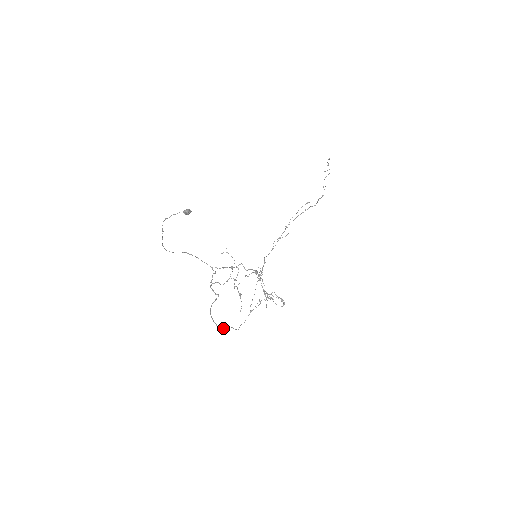
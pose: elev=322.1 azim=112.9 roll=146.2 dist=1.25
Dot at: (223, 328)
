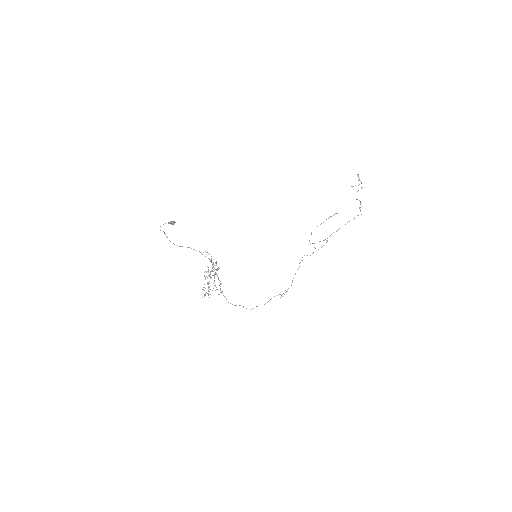
Dot at: (234, 305)
